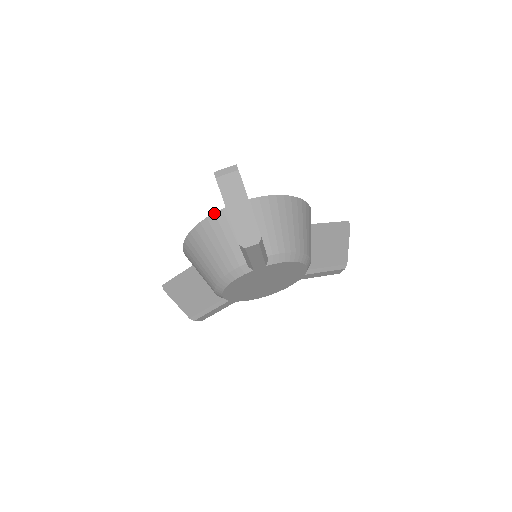
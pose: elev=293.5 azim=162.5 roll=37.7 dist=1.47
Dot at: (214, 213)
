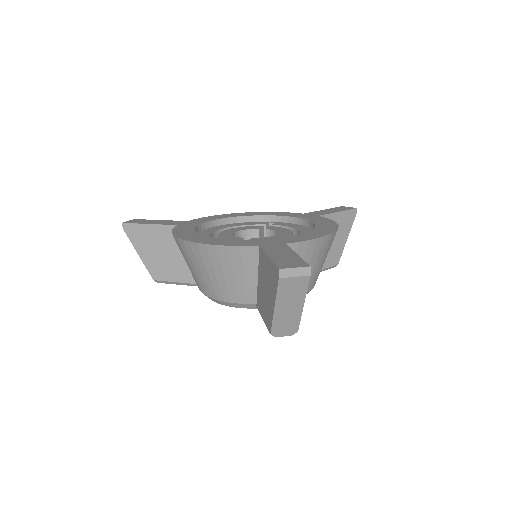
Dot at: (239, 246)
